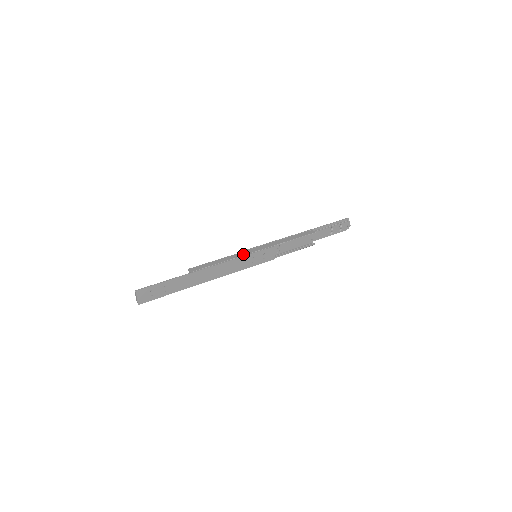
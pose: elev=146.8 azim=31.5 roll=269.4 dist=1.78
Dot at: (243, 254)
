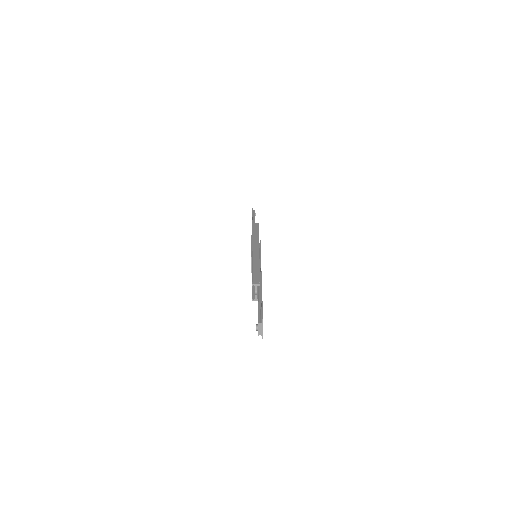
Dot at: (258, 255)
